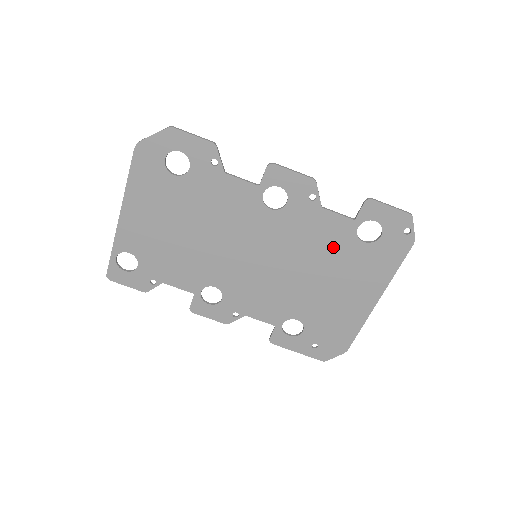
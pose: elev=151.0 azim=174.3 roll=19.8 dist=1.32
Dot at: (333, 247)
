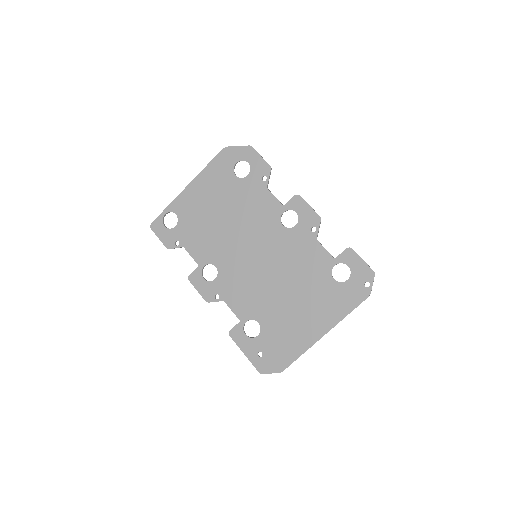
Dot at: (311, 273)
